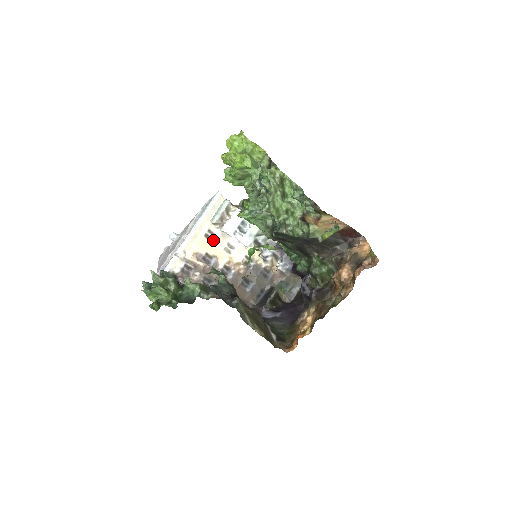
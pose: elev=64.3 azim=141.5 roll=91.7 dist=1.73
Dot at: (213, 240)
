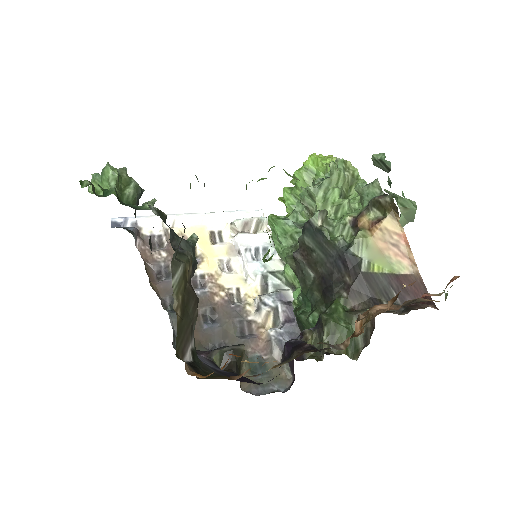
Dot at: (215, 244)
